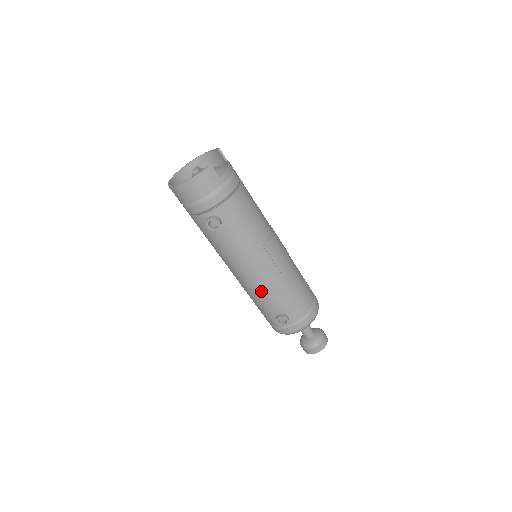
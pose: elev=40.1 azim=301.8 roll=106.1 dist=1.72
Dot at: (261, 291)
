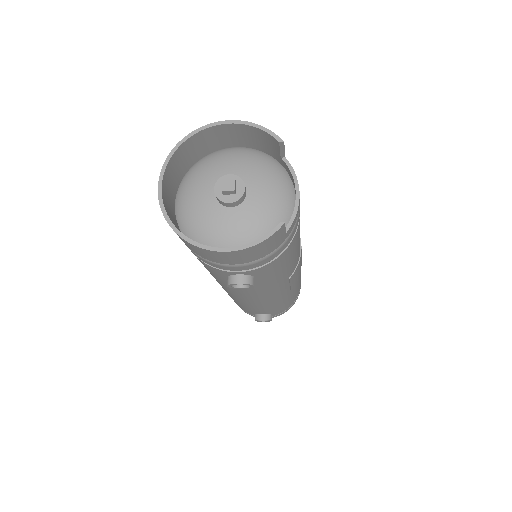
Dot at: (255, 306)
